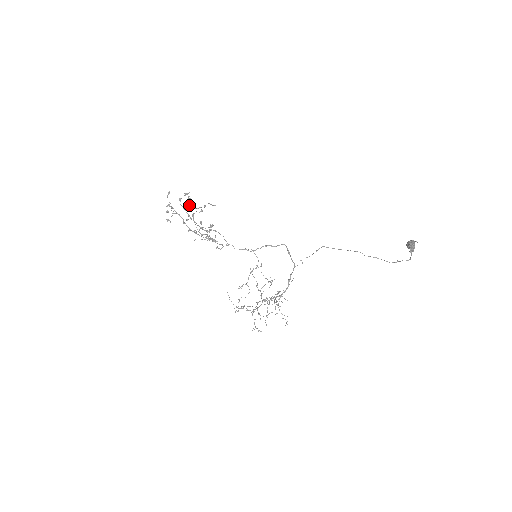
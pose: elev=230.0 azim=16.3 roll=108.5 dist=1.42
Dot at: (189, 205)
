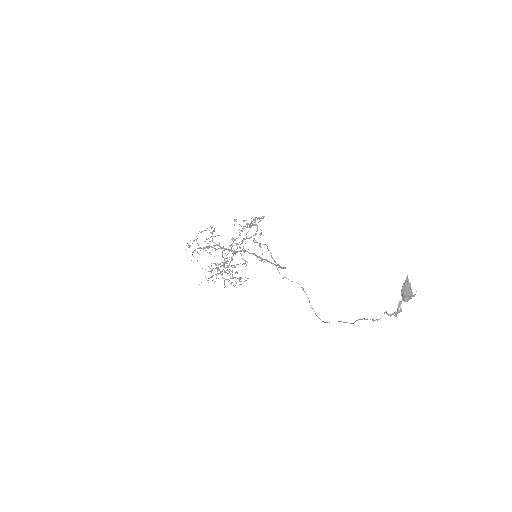
Dot at: occluded
